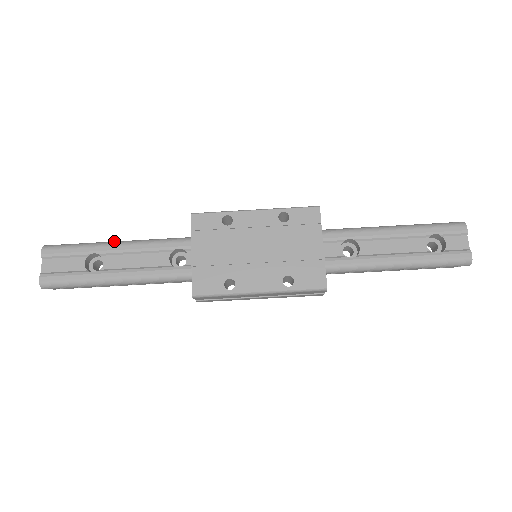
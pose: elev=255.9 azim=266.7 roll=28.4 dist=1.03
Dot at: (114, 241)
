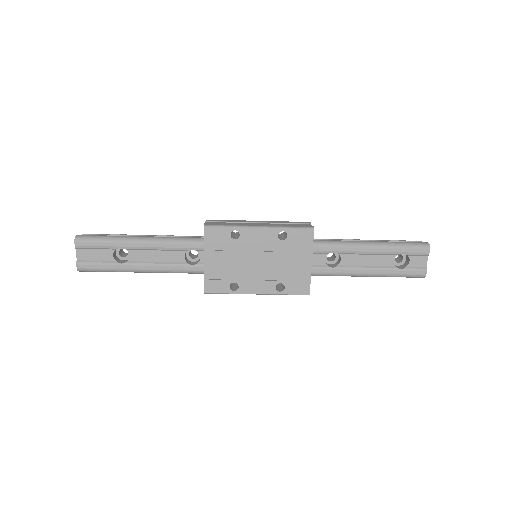
Dot at: (136, 237)
